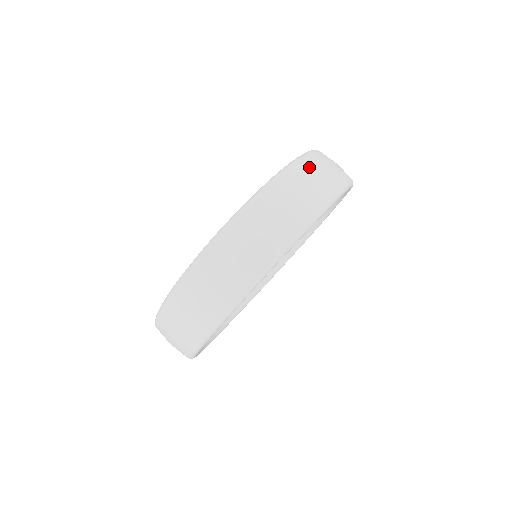
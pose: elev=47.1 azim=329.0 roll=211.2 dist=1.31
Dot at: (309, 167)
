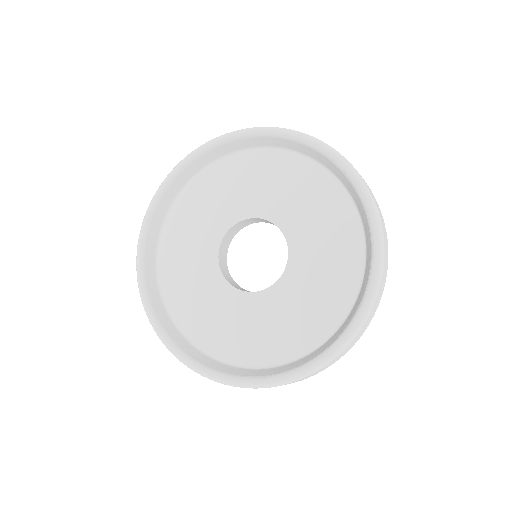
Dot at: (382, 288)
